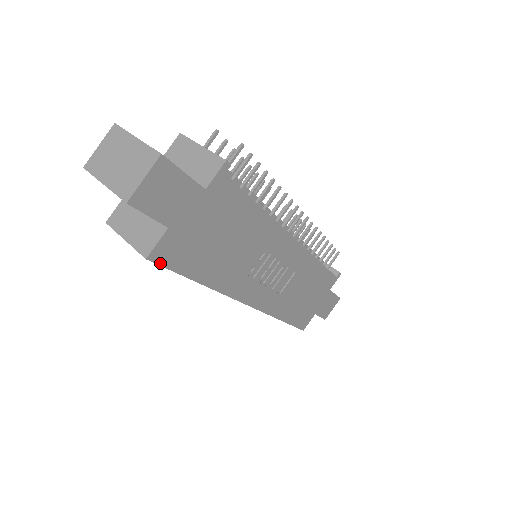
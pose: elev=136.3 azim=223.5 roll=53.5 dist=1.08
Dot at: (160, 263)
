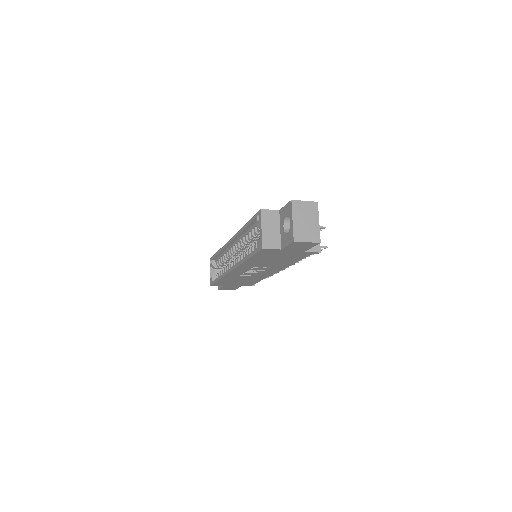
Dot at: (260, 251)
